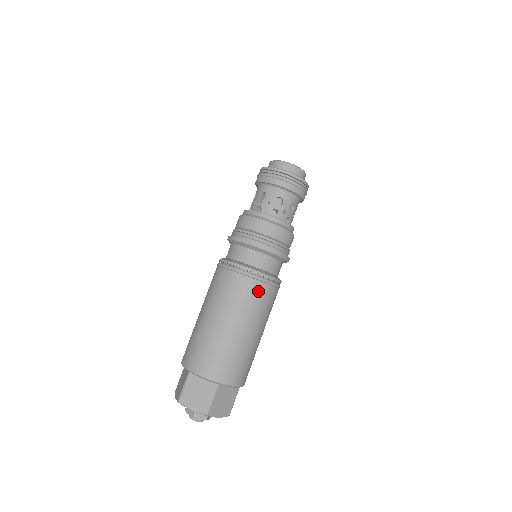
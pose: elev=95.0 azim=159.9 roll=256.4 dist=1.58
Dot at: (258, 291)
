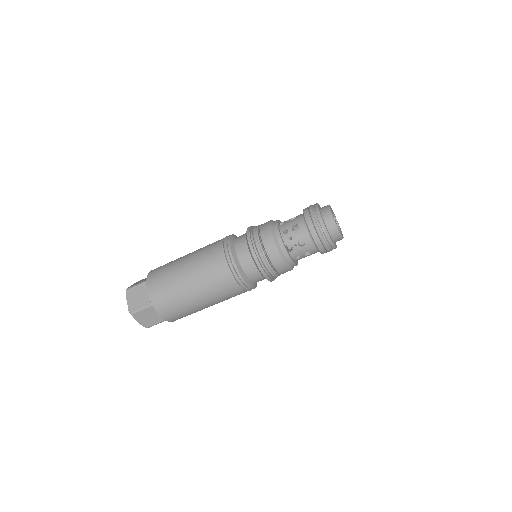
Dot at: occluded
